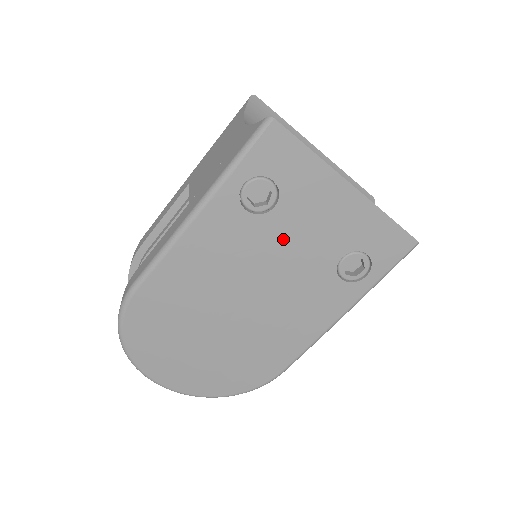
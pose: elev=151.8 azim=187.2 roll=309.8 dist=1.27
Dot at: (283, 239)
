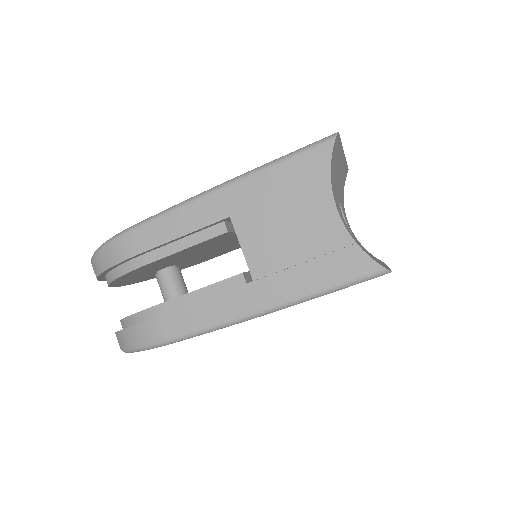
Dot at: occluded
